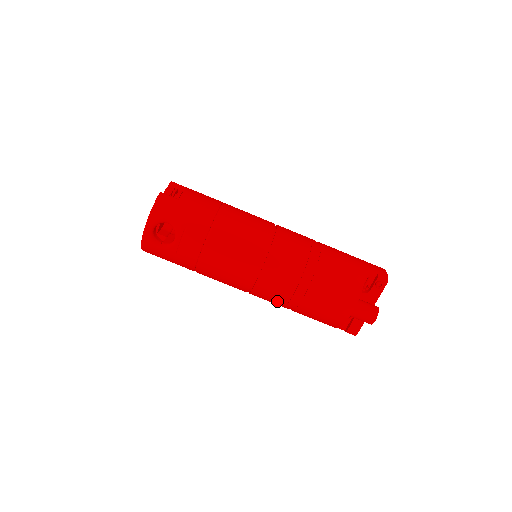
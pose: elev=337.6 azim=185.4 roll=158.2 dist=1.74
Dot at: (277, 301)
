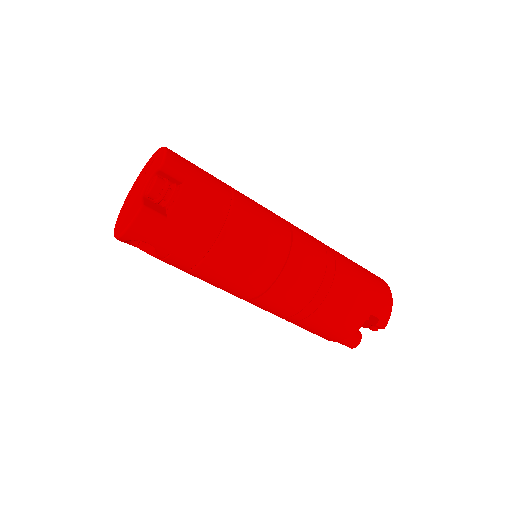
Dot at: occluded
